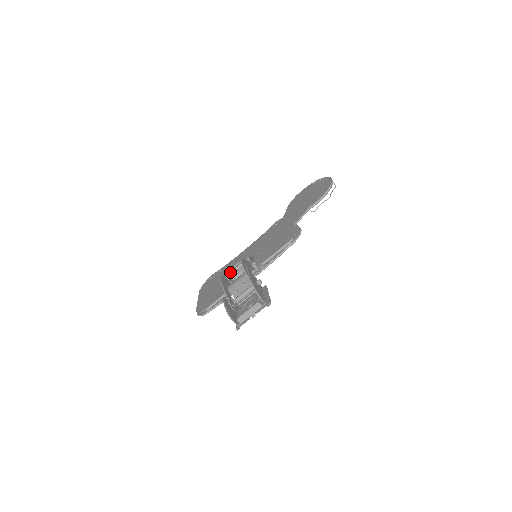
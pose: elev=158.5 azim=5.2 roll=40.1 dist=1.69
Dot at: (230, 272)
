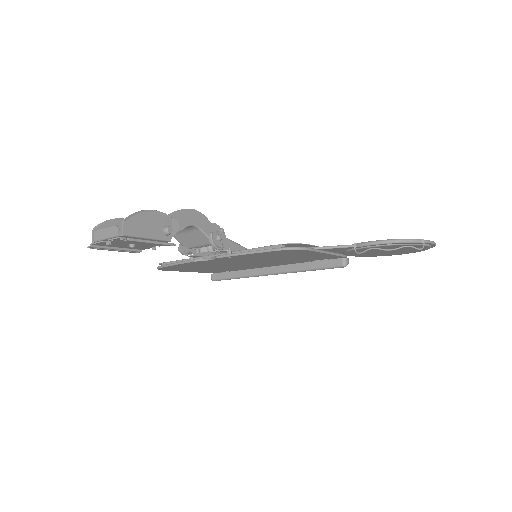
Dot at: occluded
